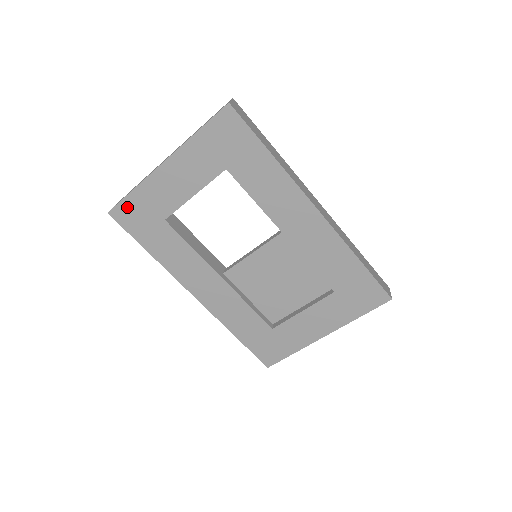
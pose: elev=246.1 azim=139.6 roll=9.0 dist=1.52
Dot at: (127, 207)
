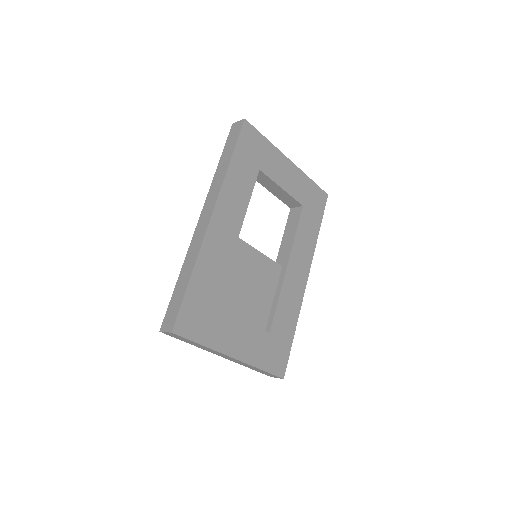
Dot at: (255, 136)
